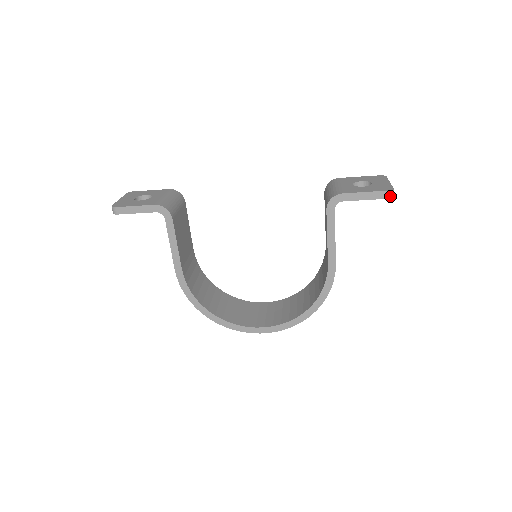
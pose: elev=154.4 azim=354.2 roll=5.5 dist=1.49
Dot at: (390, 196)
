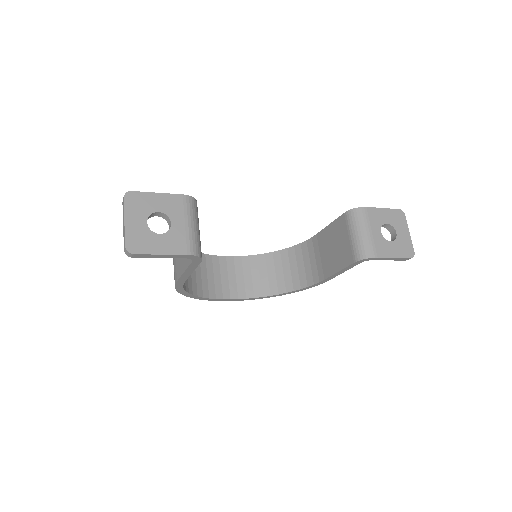
Dot at: occluded
